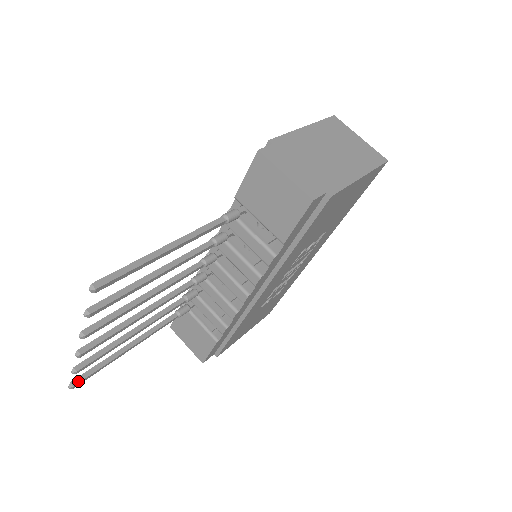
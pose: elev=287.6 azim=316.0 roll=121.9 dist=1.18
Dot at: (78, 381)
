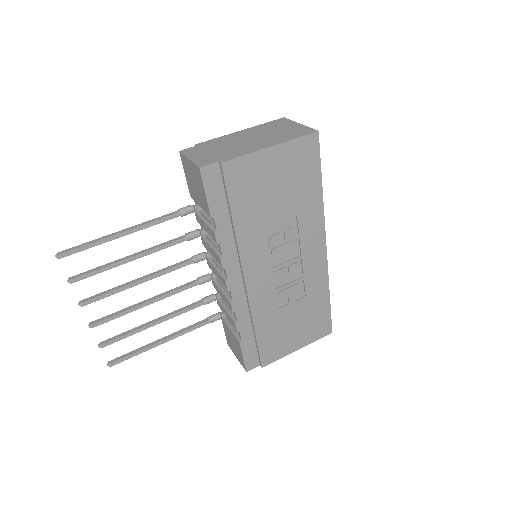
Dot at: (114, 361)
